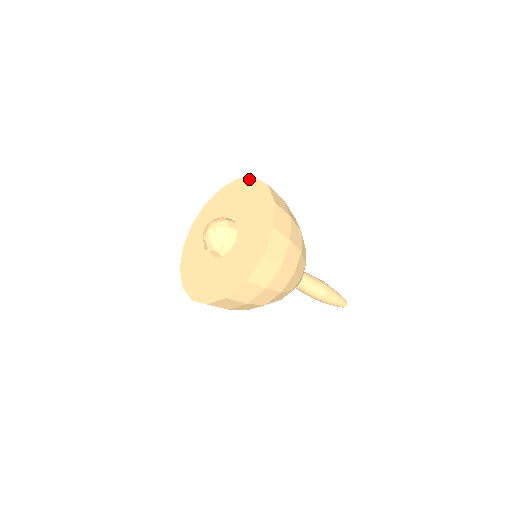
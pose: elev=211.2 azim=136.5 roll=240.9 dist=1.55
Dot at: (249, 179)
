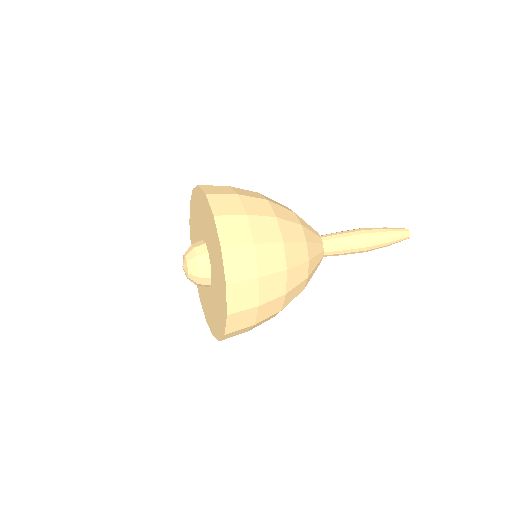
Dot at: (223, 275)
